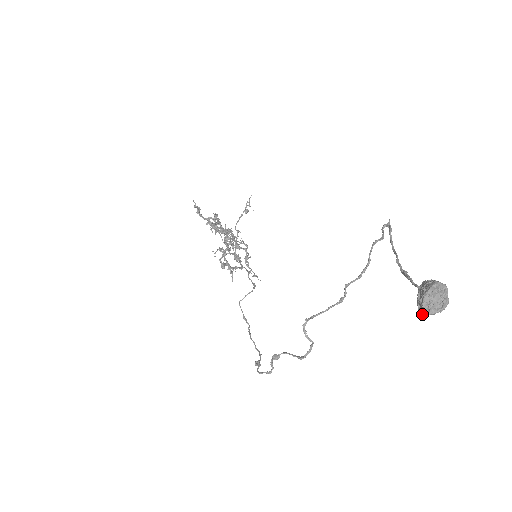
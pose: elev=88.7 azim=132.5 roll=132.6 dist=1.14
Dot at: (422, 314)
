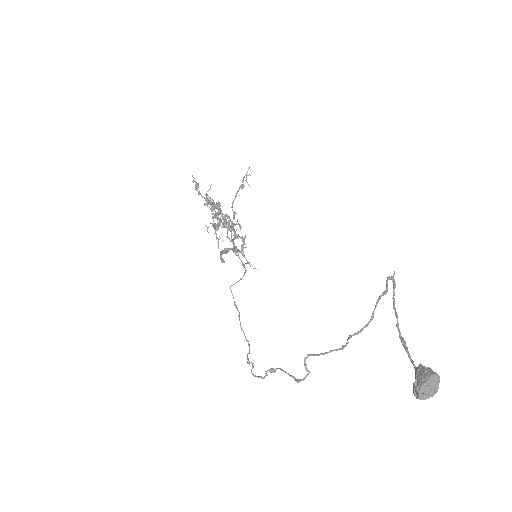
Dot at: (416, 398)
